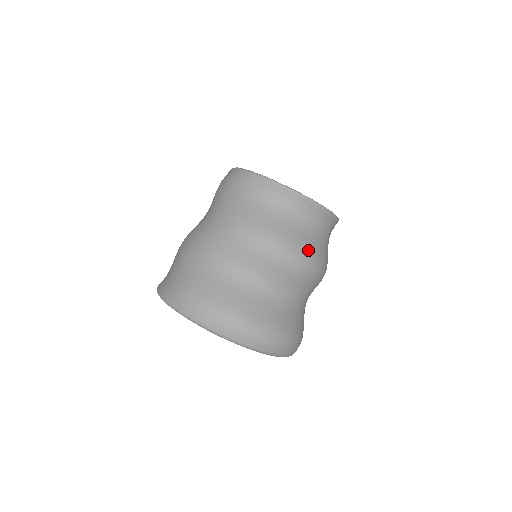
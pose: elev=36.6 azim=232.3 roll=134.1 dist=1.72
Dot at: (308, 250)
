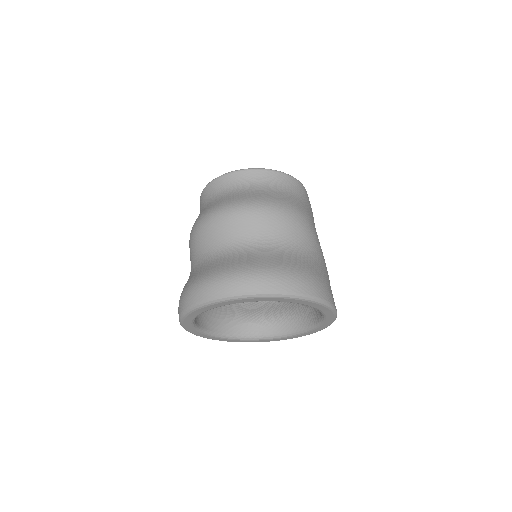
Dot at: (239, 200)
